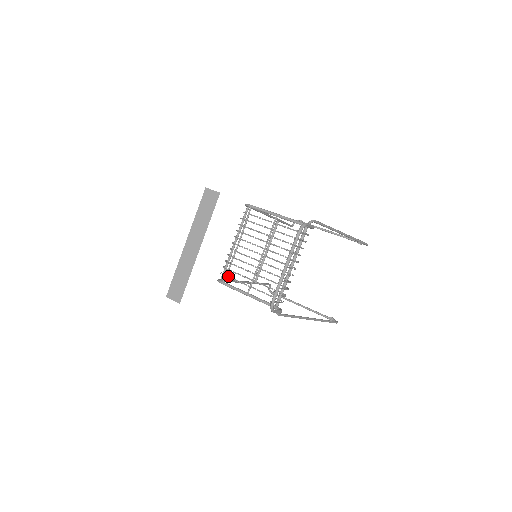
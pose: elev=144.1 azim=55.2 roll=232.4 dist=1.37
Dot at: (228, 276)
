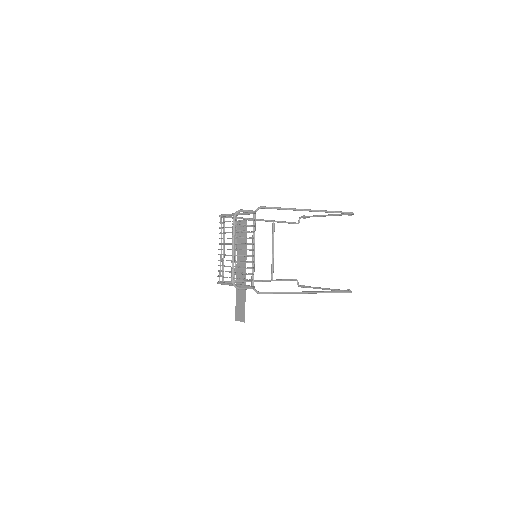
Dot at: (220, 276)
